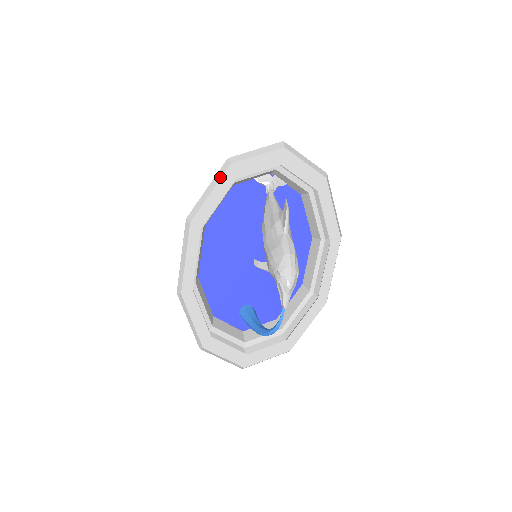
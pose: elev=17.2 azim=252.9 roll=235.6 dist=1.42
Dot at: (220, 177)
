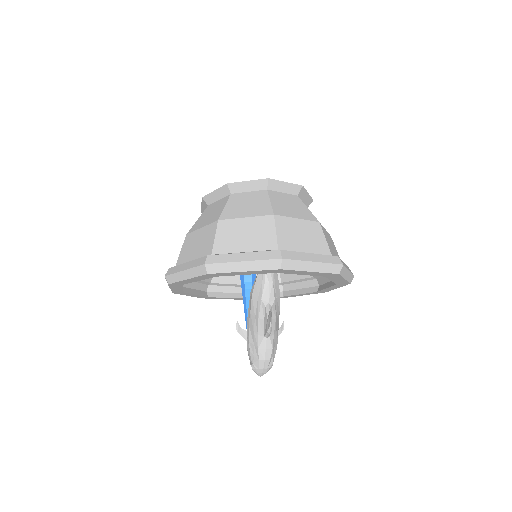
Dot at: (196, 275)
